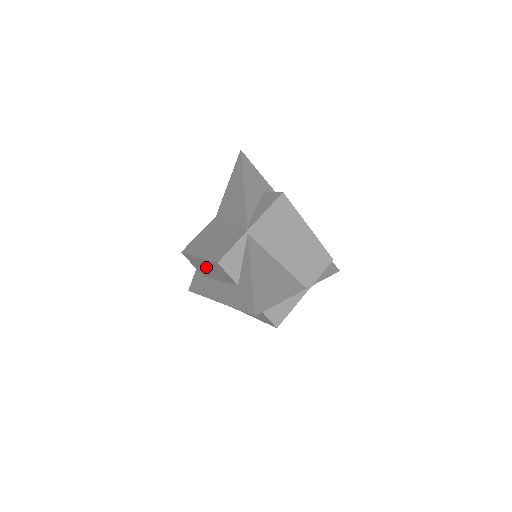
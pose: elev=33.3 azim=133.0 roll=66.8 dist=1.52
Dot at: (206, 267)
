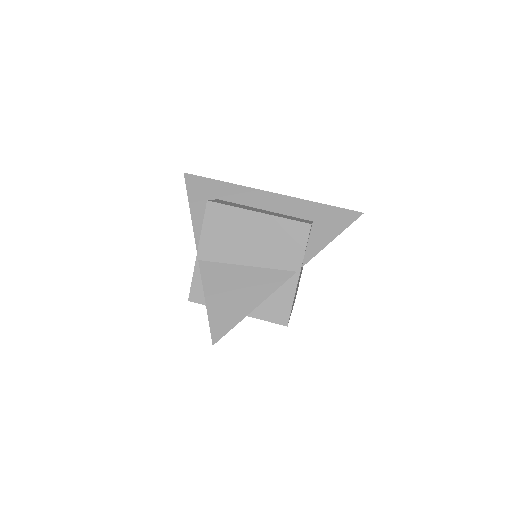
Dot at: occluded
